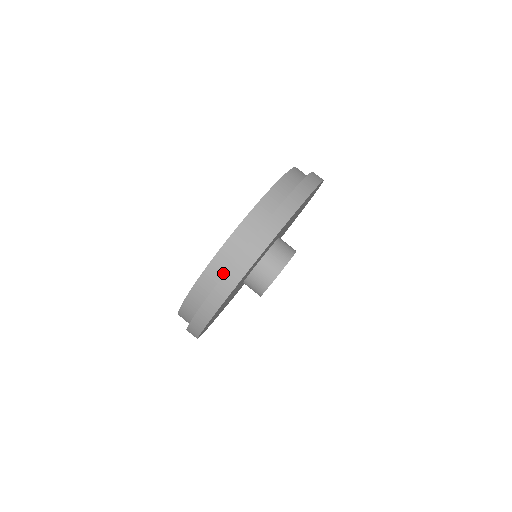
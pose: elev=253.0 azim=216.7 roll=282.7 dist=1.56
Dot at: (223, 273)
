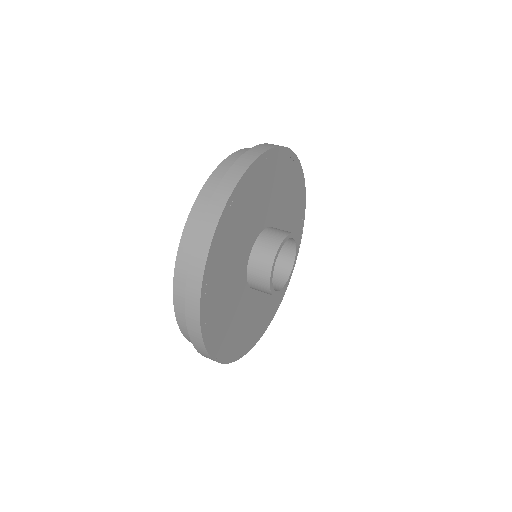
Dot at: occluded
